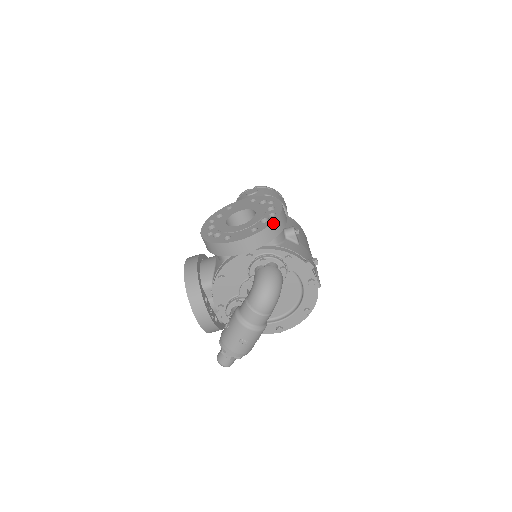
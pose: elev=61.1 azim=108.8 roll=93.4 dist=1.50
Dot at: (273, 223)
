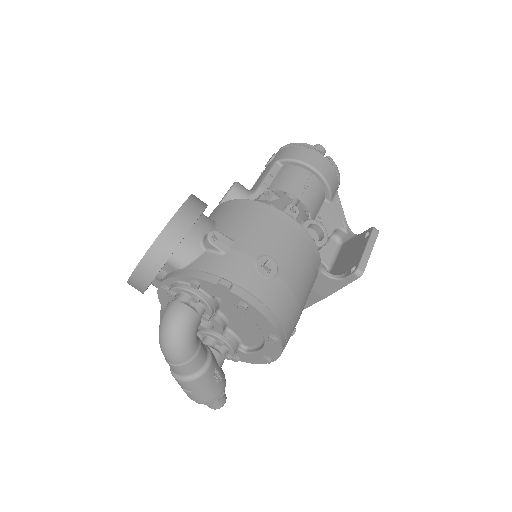
Dot at: (151, 248)
